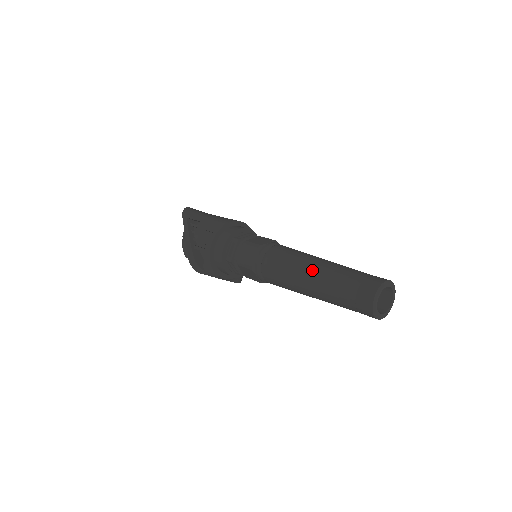
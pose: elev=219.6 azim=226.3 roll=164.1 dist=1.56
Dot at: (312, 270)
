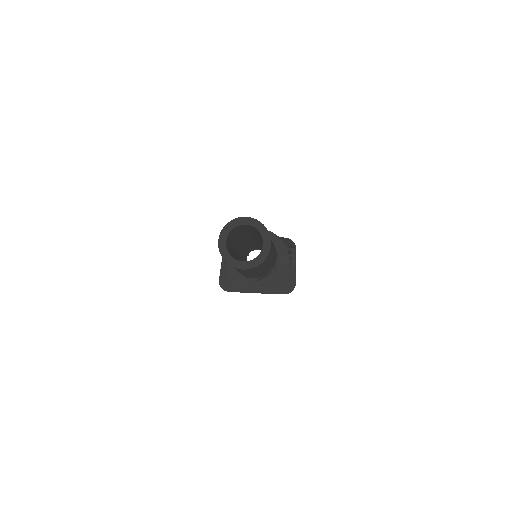
Dot at: occluded
